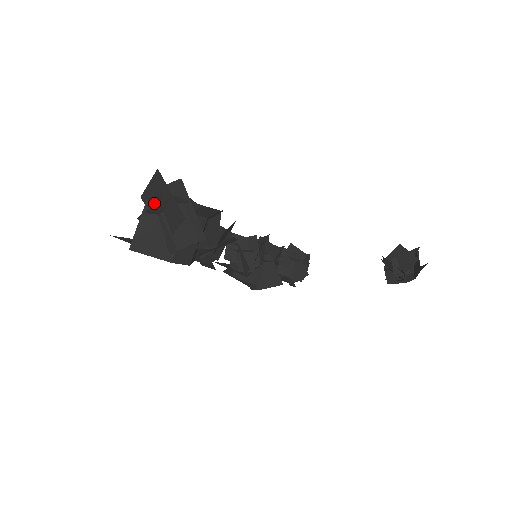
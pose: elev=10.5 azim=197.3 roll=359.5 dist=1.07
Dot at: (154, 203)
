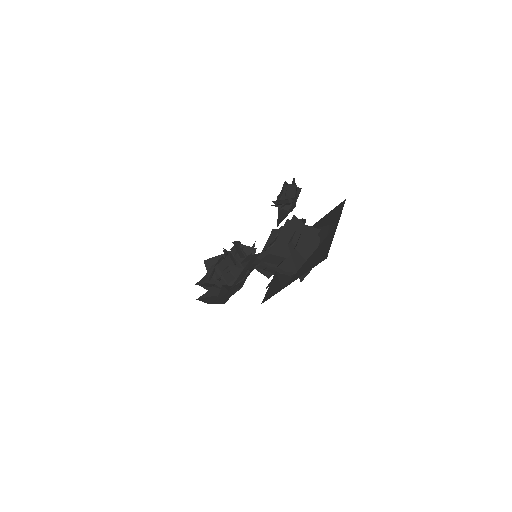
Dot at: (290, 244)
